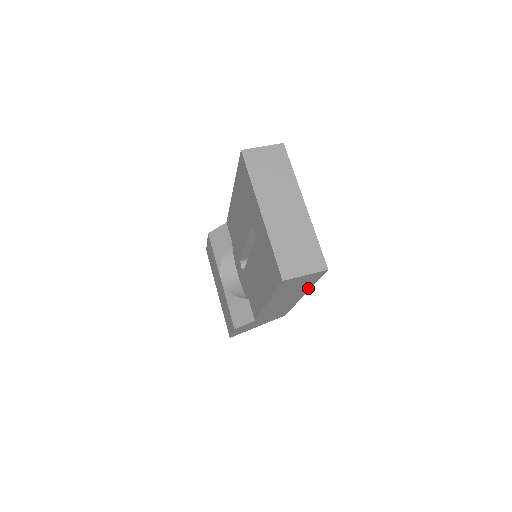
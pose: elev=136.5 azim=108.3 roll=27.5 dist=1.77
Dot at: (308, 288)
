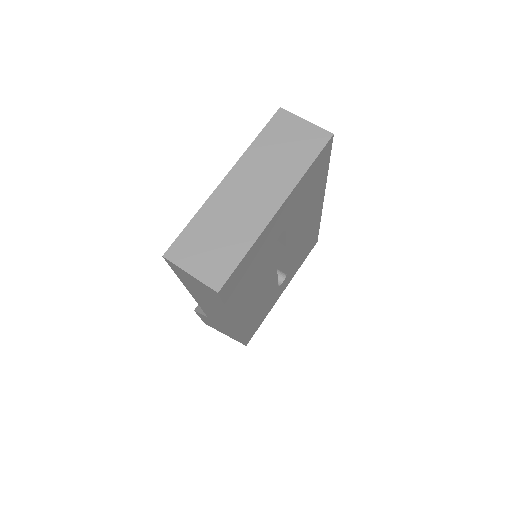
Dot at: occluded
